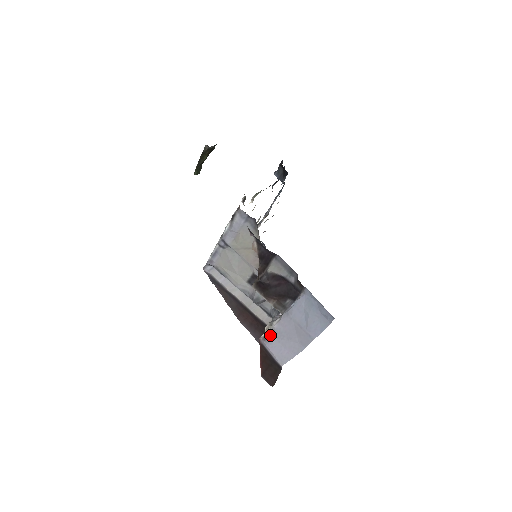
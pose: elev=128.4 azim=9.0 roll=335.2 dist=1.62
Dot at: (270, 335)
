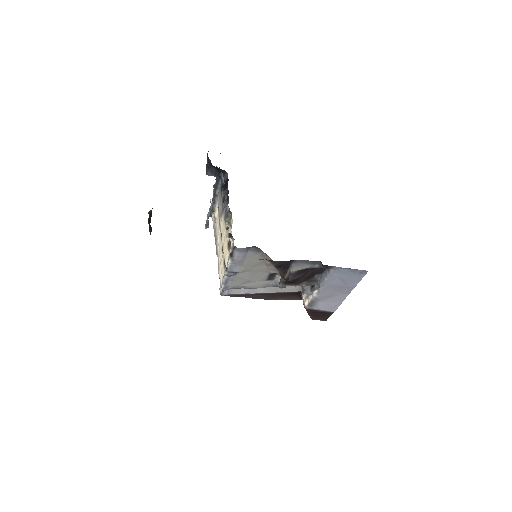
Dot at: (314, 302)
